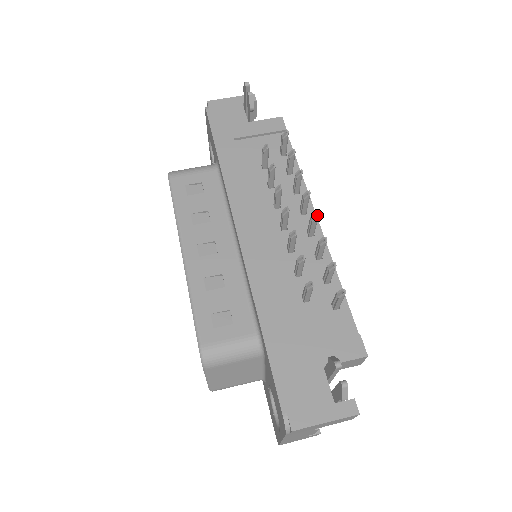
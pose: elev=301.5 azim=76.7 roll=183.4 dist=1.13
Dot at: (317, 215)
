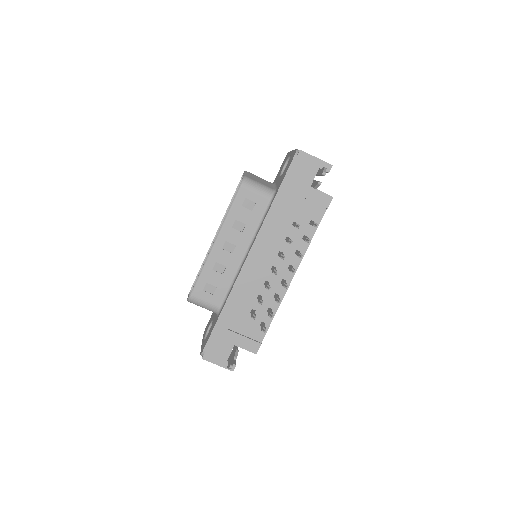
Dot at: (287, 287)
